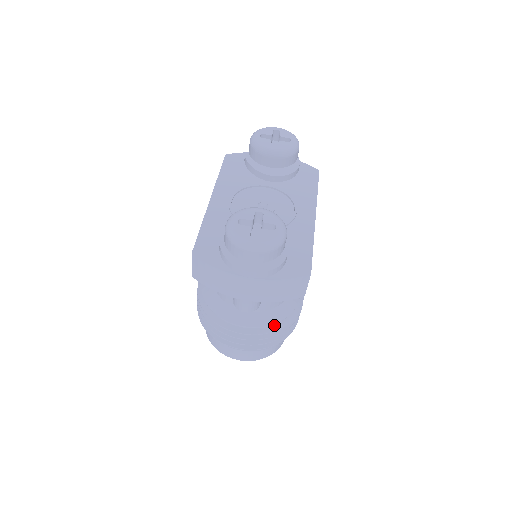
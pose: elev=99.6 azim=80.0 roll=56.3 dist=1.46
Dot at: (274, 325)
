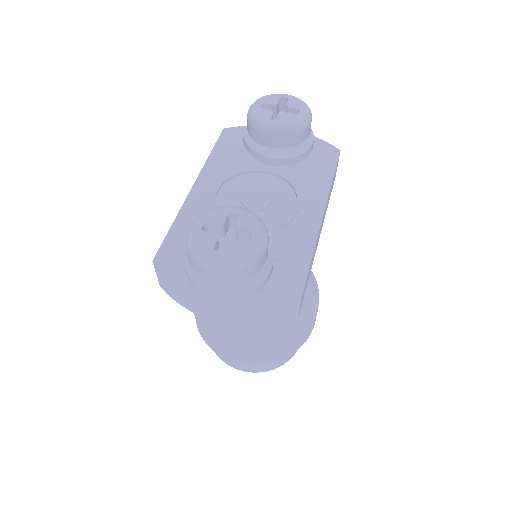
Dot at: (275, 340)
